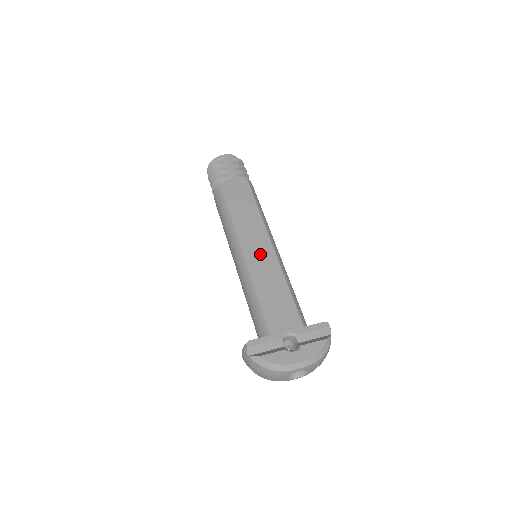
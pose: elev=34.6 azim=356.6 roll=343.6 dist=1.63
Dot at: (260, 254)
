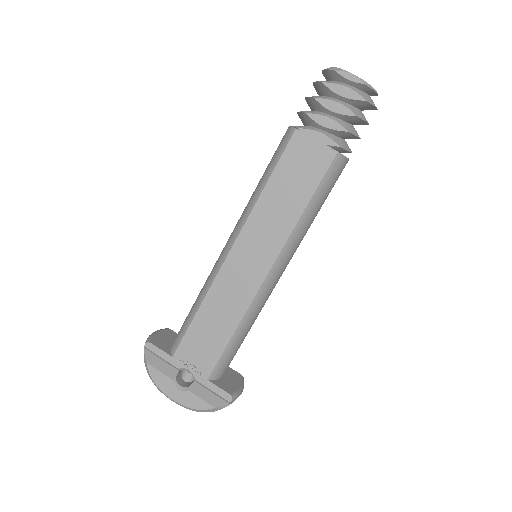
Dot at: (244, 272)
